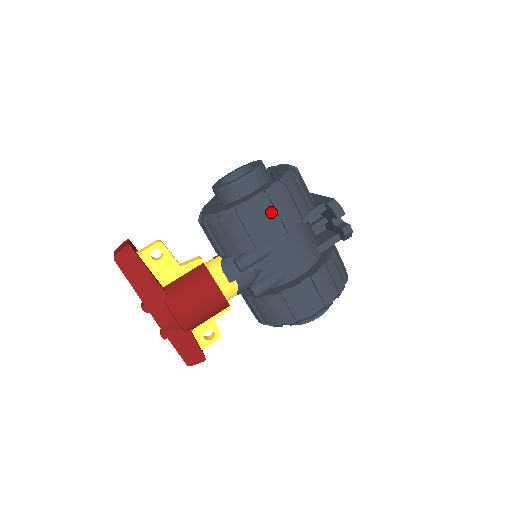
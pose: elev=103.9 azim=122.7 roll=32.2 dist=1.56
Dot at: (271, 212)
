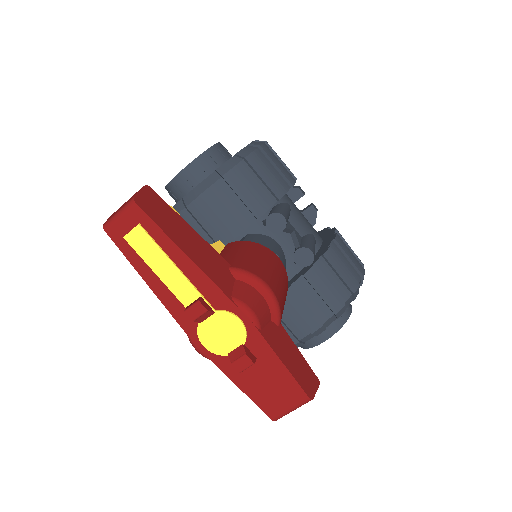
Dot at: occluded
